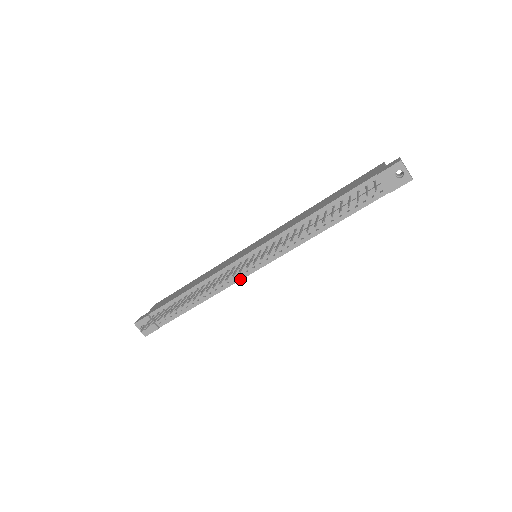
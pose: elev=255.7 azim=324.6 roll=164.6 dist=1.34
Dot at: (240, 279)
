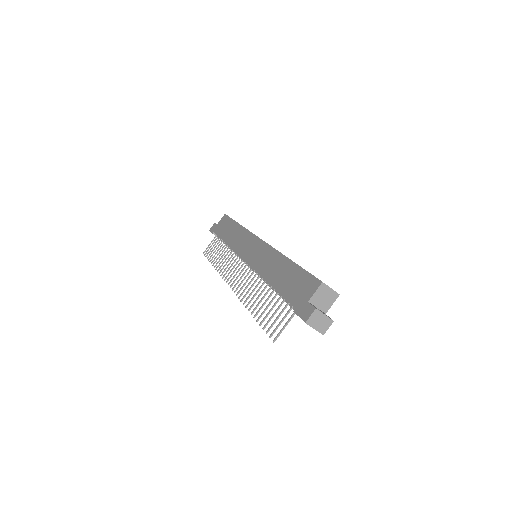
Dot at: occluded
